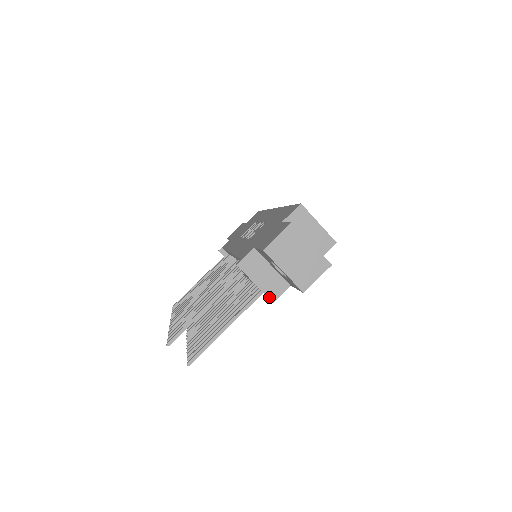
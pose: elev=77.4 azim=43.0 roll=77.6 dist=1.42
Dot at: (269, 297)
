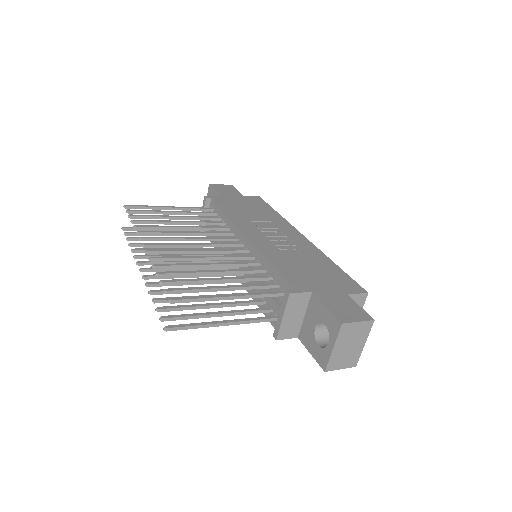
Dot at: (279, 334)
